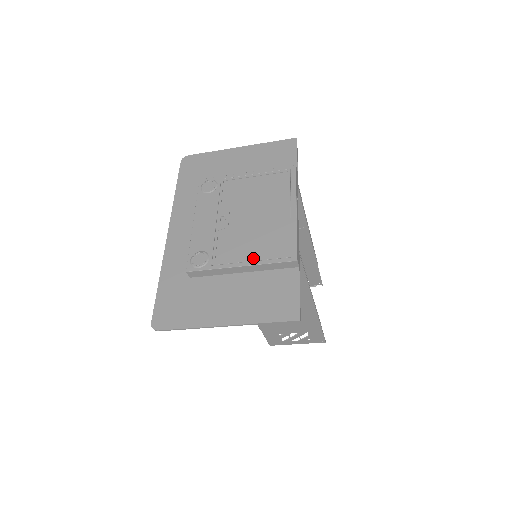
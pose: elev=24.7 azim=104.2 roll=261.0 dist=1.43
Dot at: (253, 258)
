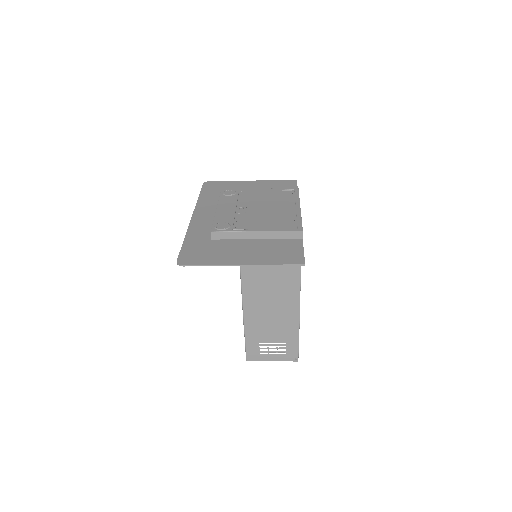
Dot at: (267, 228)
